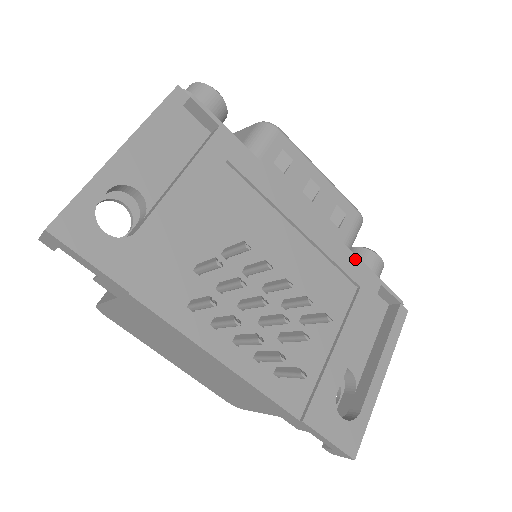
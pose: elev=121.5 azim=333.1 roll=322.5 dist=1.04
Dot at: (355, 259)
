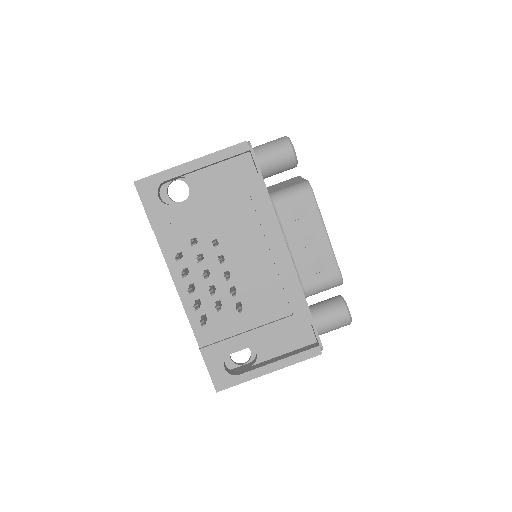
Dot at: (302, 297)
